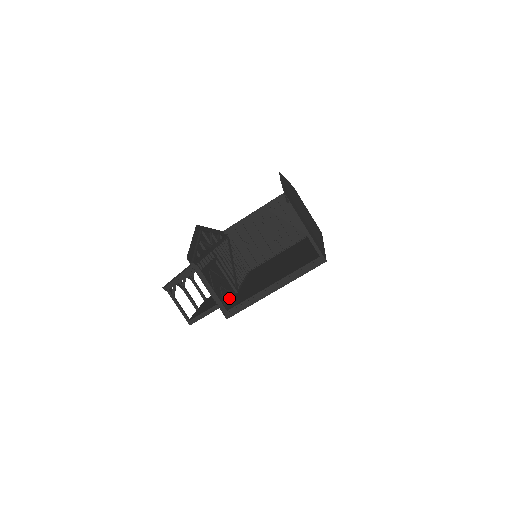
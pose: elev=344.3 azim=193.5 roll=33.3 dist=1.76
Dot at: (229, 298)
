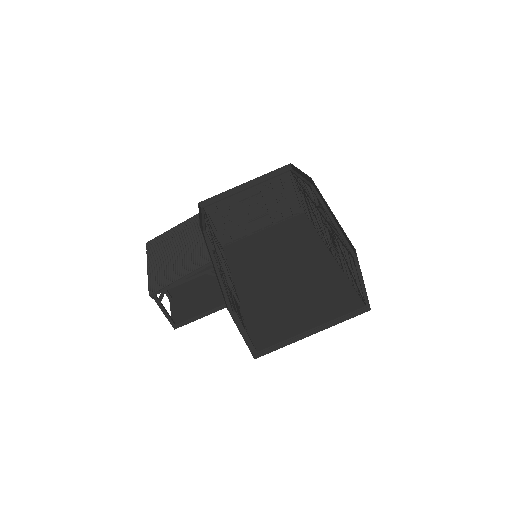
Dot at: (242, 321)
